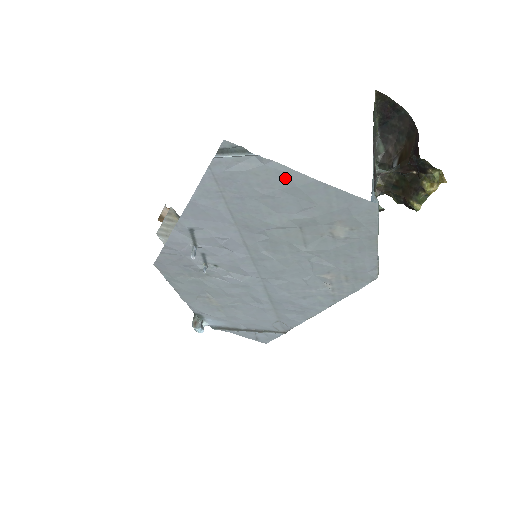
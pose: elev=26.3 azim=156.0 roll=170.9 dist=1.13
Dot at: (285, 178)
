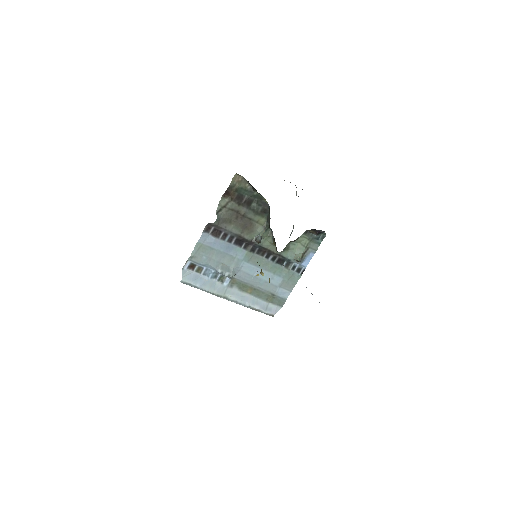
Dot at: occluded
